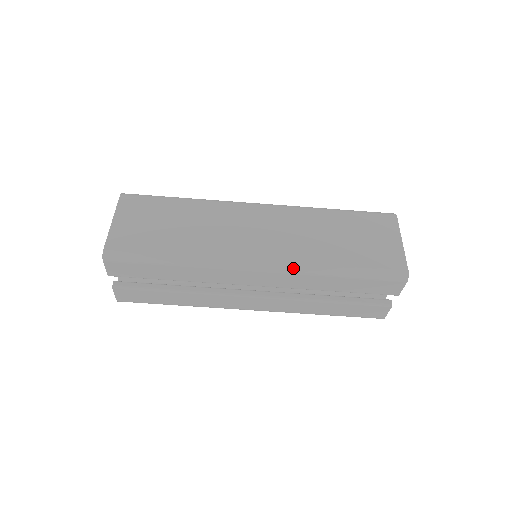
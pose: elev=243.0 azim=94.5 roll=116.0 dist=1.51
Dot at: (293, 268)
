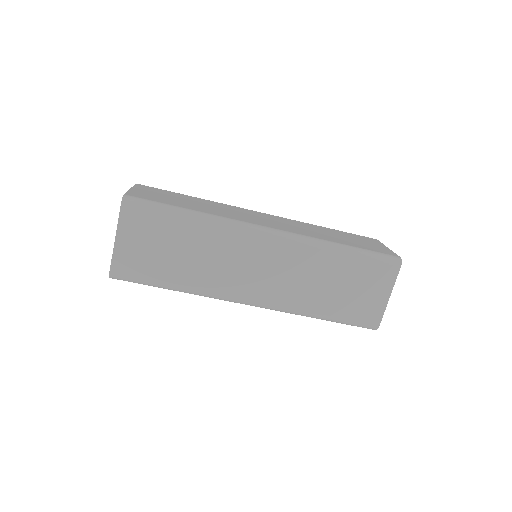
Dot at: (281, 311)
